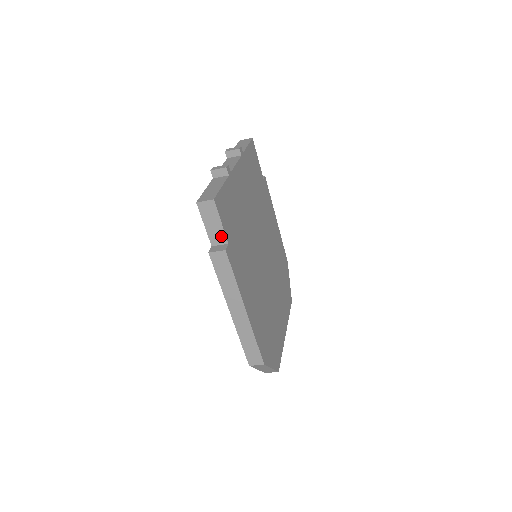
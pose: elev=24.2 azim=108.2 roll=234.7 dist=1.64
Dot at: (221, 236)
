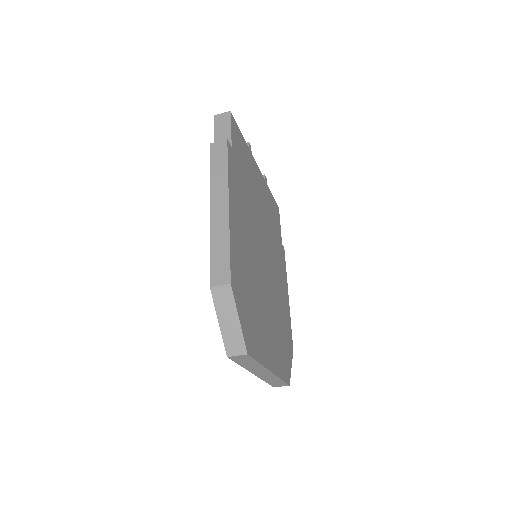
Dot at: occluded
